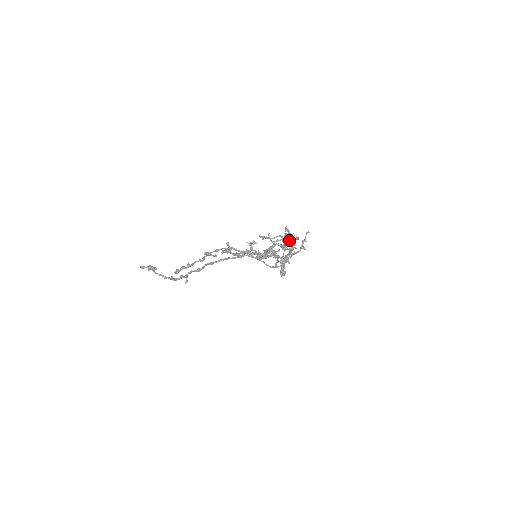
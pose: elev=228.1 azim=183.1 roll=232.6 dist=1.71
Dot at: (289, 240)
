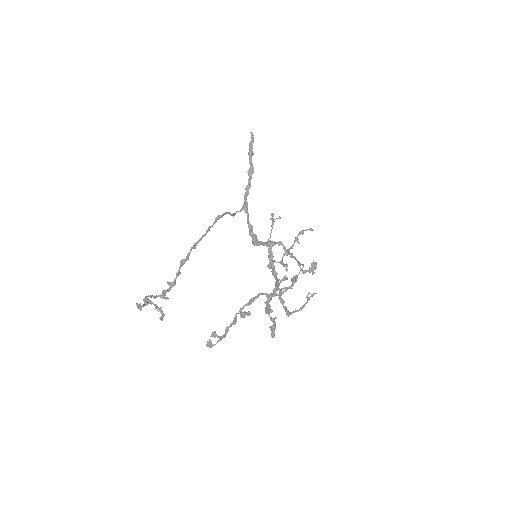
Dot at: occluded
